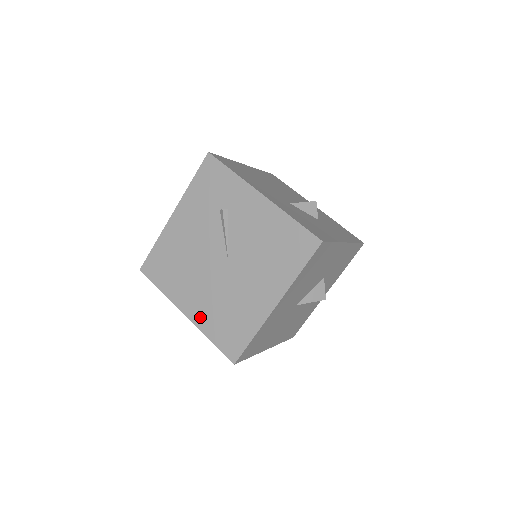
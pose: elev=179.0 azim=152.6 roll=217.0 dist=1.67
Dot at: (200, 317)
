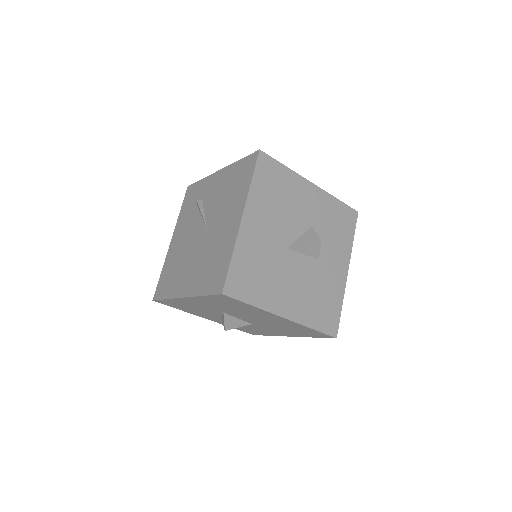
Dot at: (193, 286)
